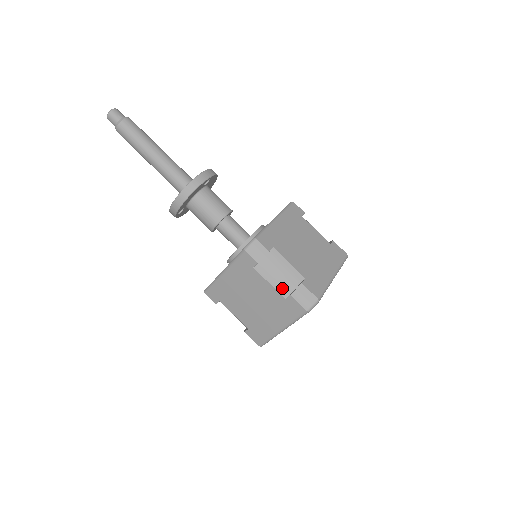
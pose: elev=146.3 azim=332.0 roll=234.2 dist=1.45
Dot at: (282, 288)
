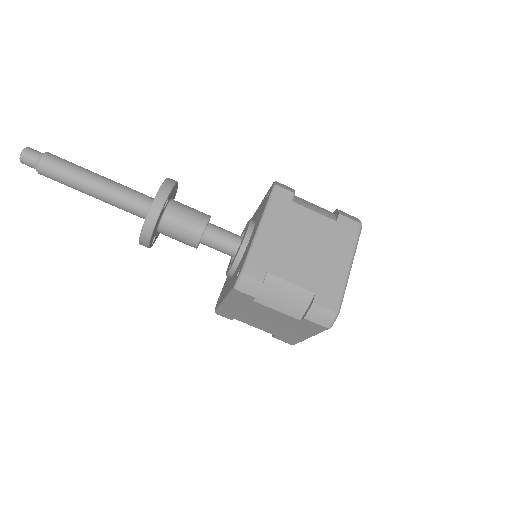
Dot at: (292, 312)
